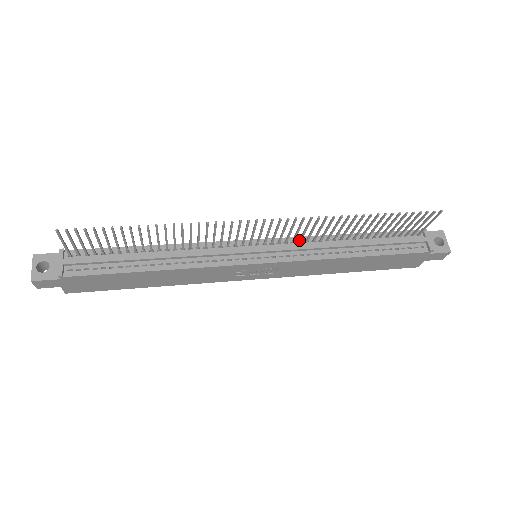
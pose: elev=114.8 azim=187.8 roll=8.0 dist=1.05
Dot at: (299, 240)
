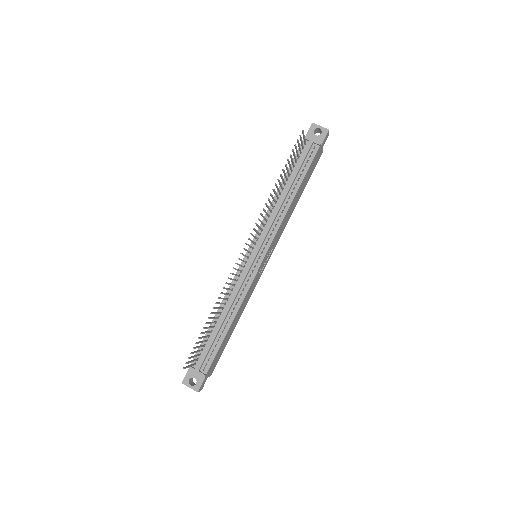
Dot at: (263, 226)
